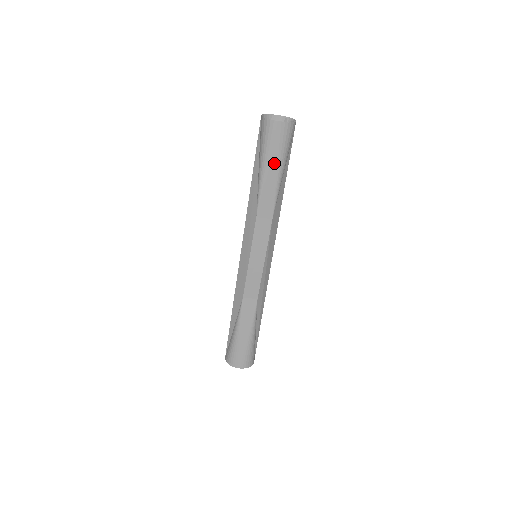
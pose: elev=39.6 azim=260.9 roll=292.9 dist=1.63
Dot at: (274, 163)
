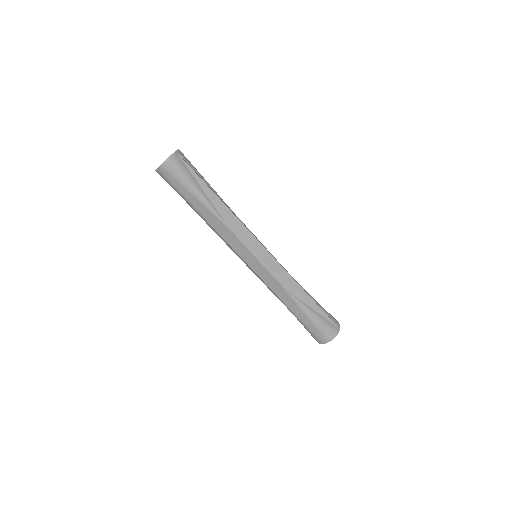
Dot at: (188, 194)
